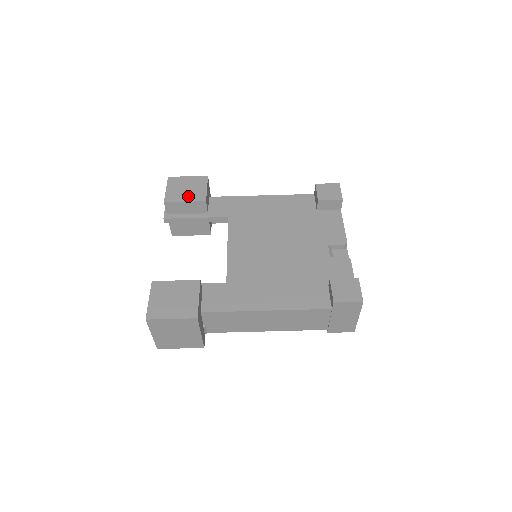
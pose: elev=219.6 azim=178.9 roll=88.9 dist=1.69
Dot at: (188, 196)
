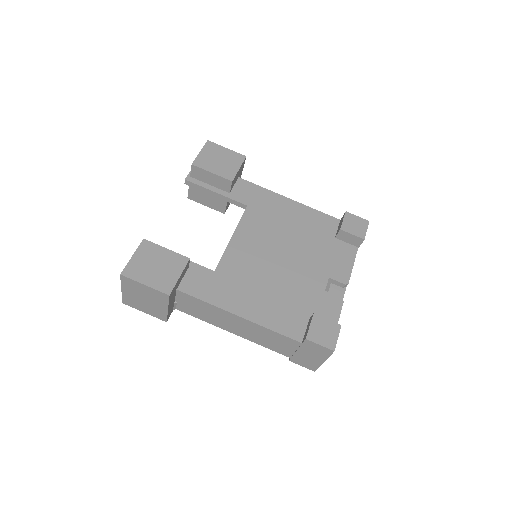
Dot at: (218, 168)
